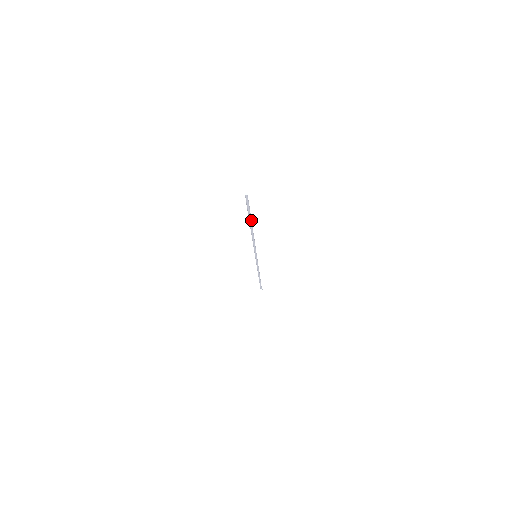
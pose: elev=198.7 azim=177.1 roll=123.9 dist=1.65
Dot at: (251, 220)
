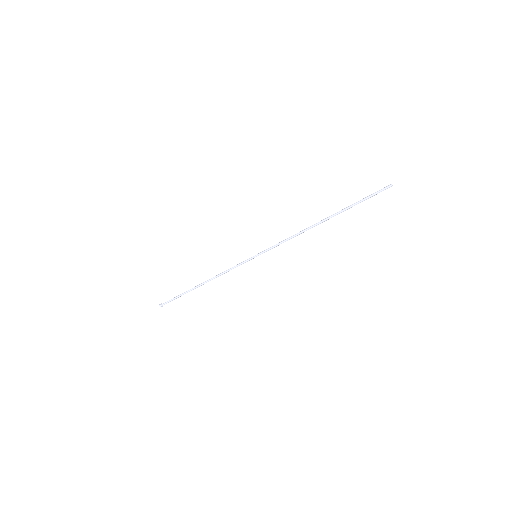
Dot at: (341, 212)
